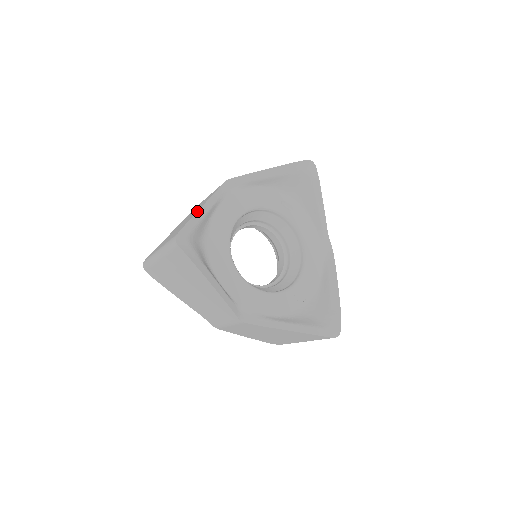
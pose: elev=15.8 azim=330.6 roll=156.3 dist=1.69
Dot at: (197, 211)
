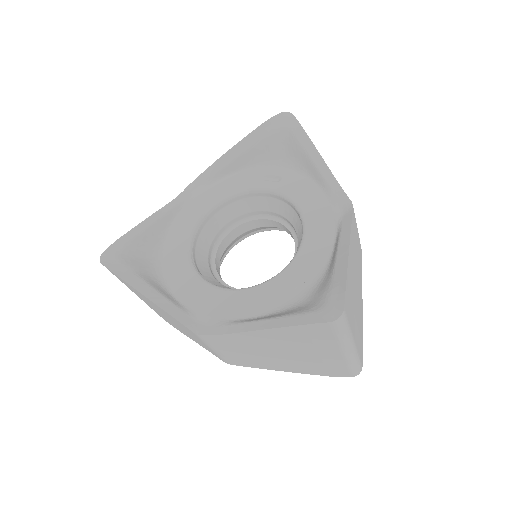
Dot at: (138, 224)
